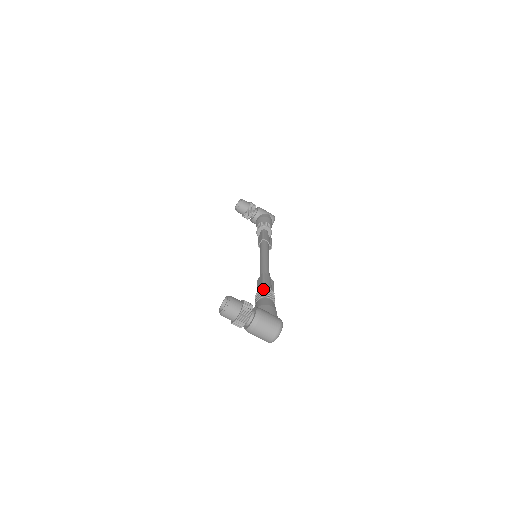
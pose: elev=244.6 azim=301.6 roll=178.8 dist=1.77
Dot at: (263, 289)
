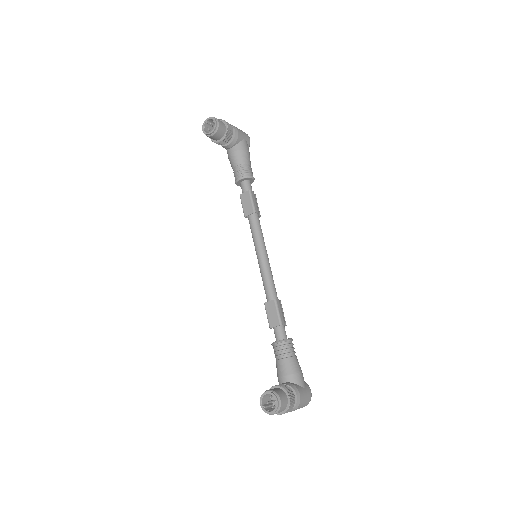
Dot at: (281, 332)
